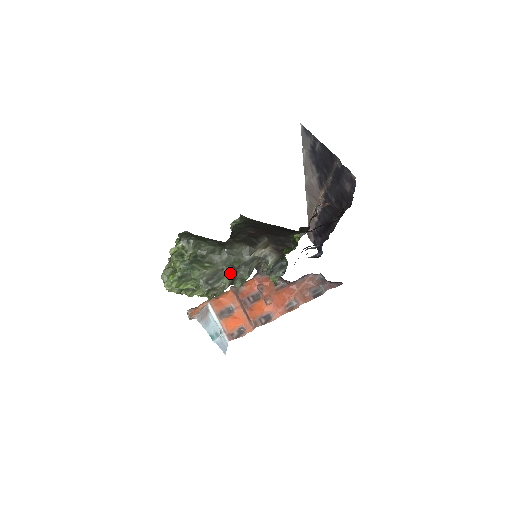
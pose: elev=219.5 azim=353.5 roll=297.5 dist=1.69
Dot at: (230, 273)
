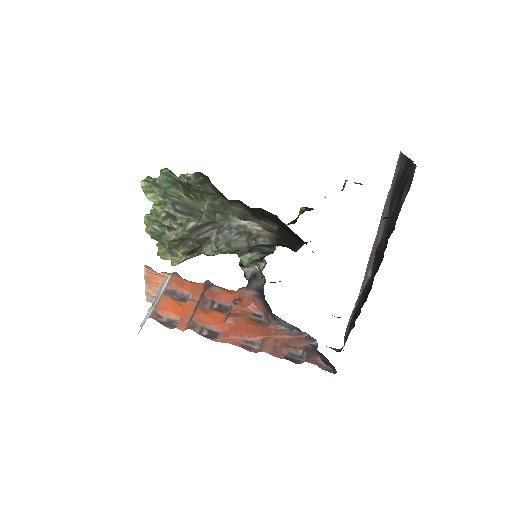
Dot at: (204, 212)
